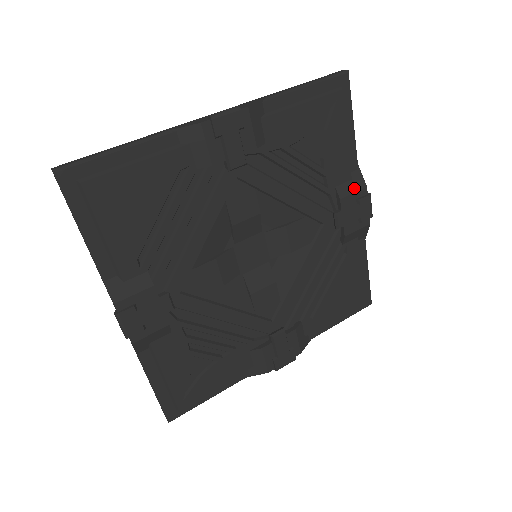
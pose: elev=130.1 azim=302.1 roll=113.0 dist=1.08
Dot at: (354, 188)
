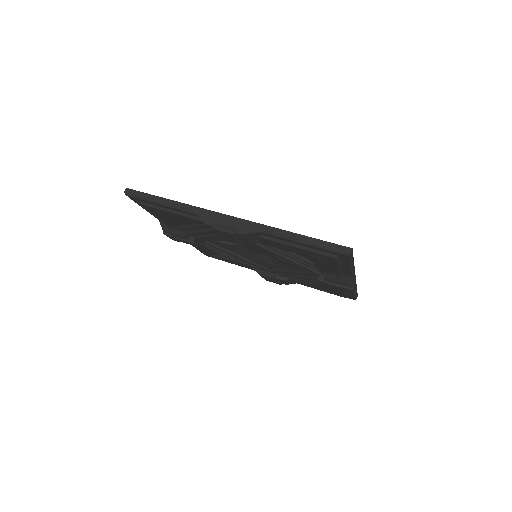
Dot at: (340, 281)
